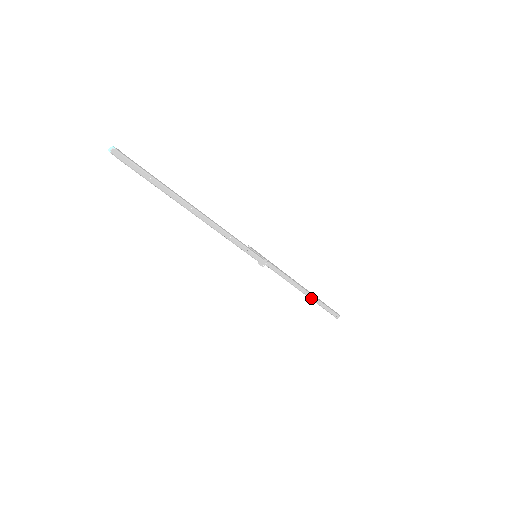
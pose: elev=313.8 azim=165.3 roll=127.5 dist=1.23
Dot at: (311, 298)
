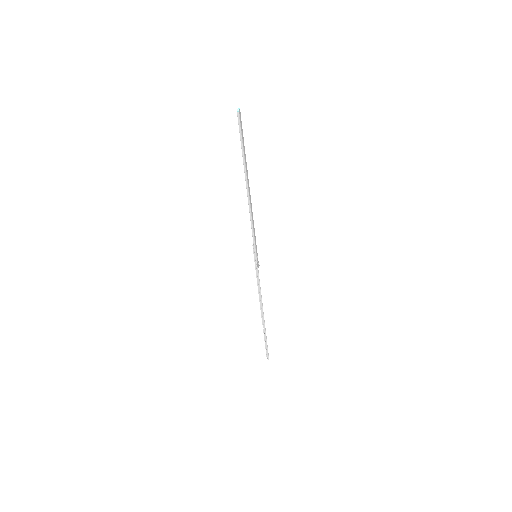
Dot at: (263, 325)
